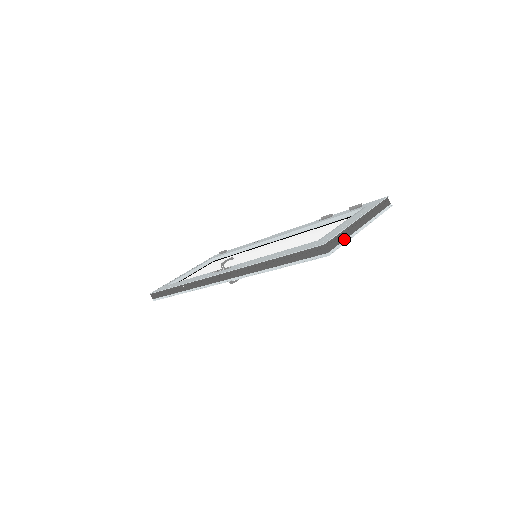
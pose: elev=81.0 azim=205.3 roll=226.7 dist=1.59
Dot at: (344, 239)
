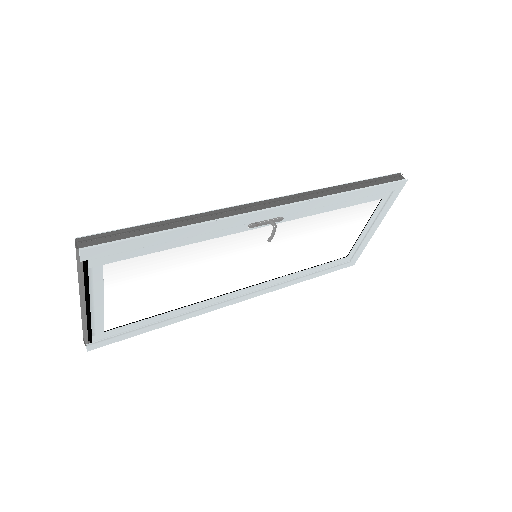
Dot at: occluded
